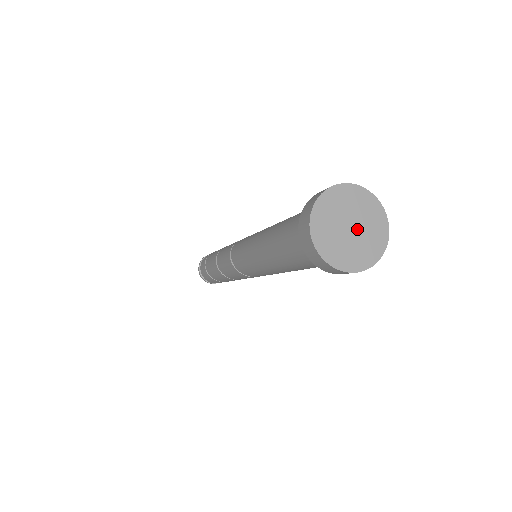
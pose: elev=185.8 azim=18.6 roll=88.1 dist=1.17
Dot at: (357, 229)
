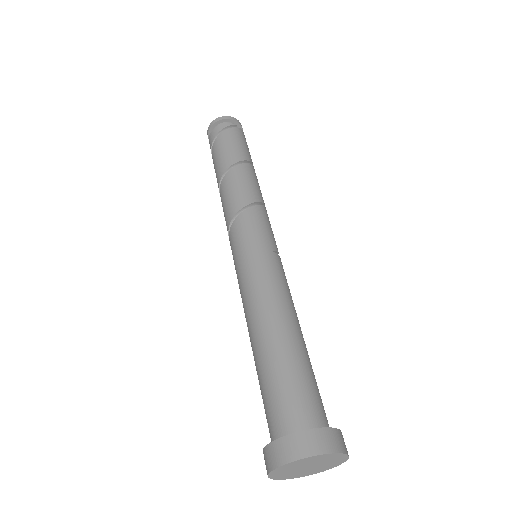
Dot at: (314, 465)
